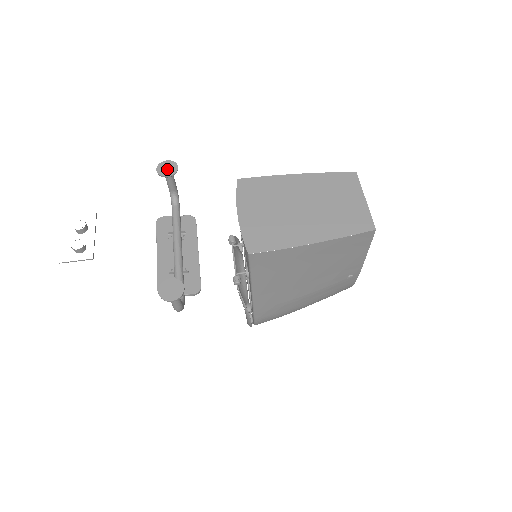
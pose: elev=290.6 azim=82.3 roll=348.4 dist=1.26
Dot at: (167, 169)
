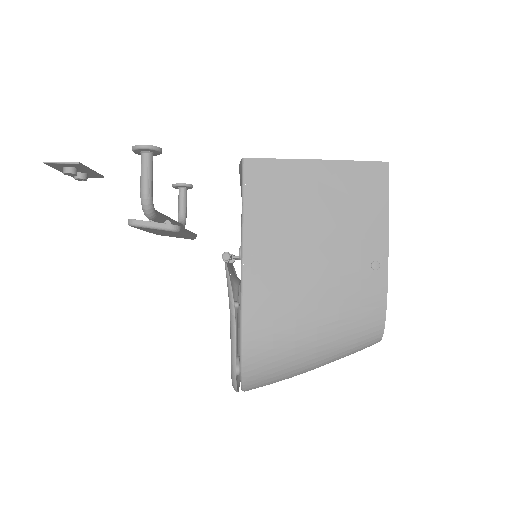
Dot at: occluded
